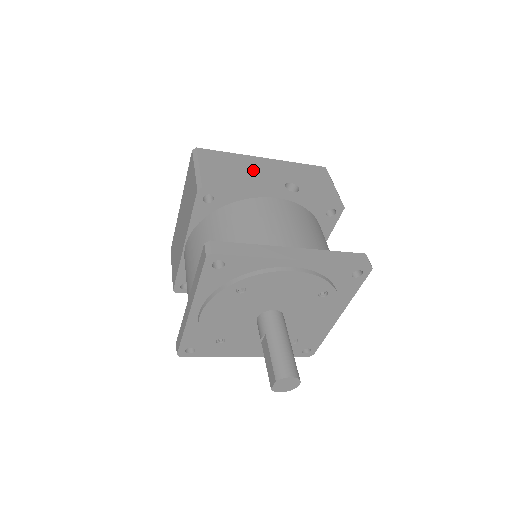
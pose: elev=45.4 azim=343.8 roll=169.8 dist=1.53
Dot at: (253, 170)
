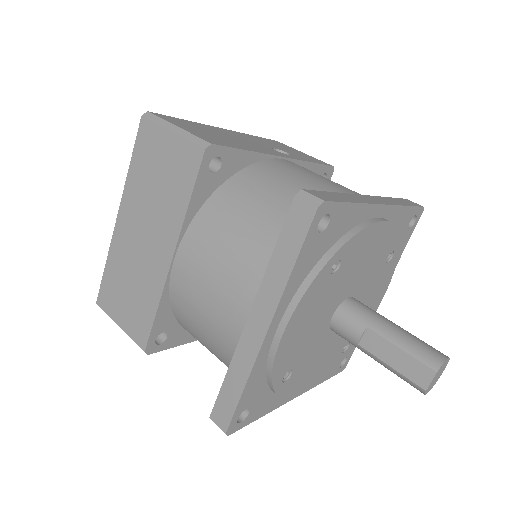
Dot at: (230, 136)
